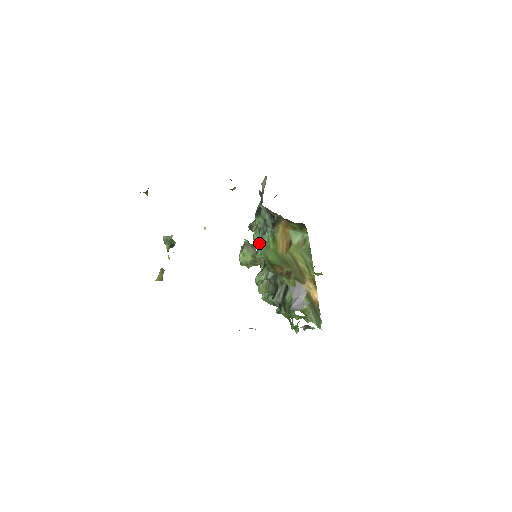
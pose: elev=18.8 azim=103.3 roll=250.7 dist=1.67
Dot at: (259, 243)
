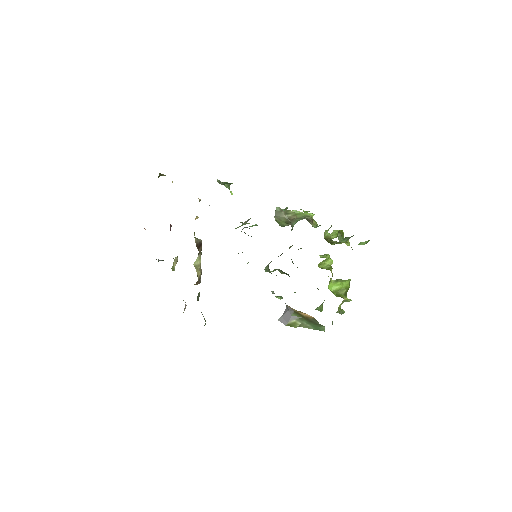
Dot at: occluded
